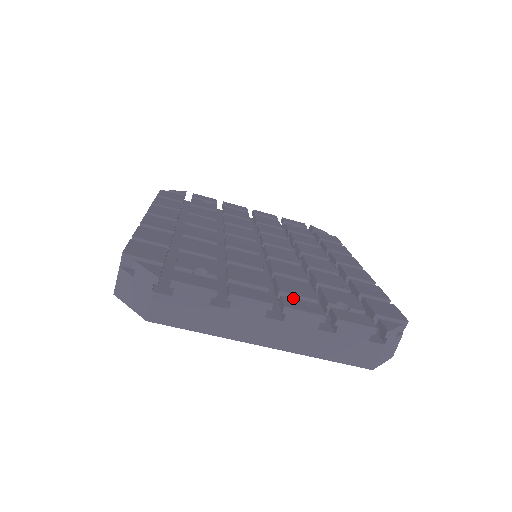
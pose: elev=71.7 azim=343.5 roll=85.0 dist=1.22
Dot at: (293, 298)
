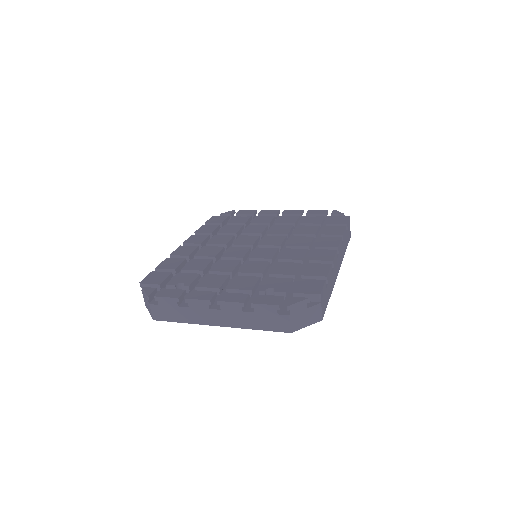
Dot at: (231, 293)
